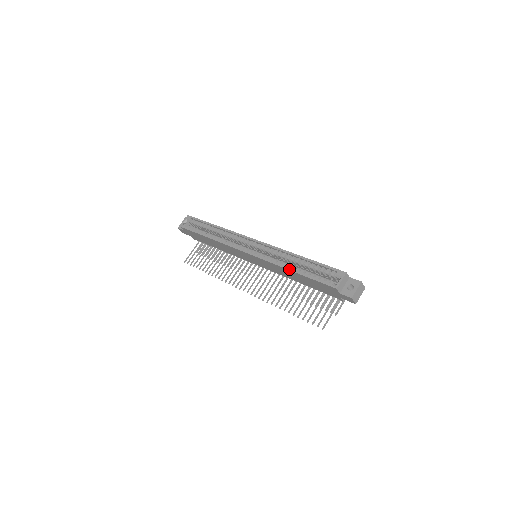
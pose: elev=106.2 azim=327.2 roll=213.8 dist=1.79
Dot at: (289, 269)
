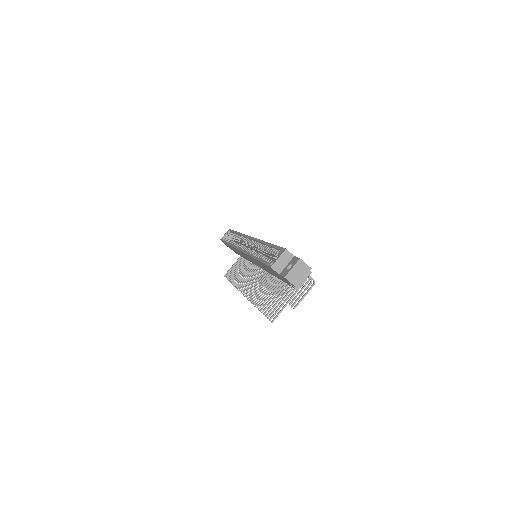
Dot at: (253, 257)
